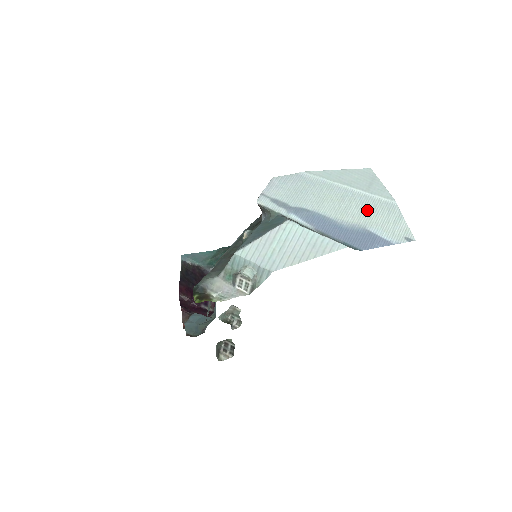
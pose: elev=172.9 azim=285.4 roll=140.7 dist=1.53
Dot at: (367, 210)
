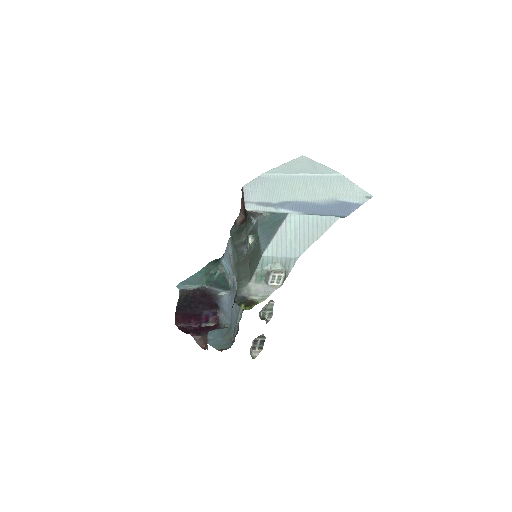
Dot at: (328, 187)
